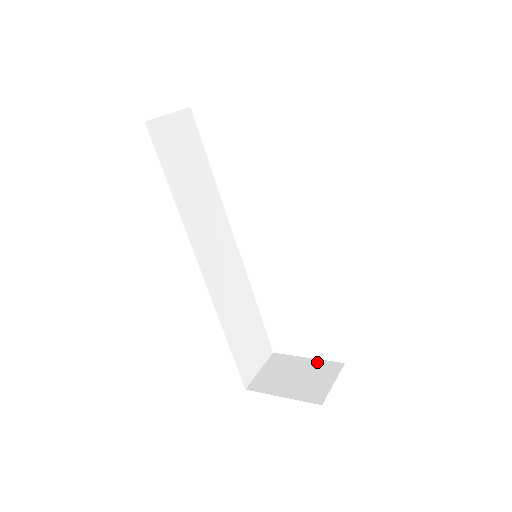
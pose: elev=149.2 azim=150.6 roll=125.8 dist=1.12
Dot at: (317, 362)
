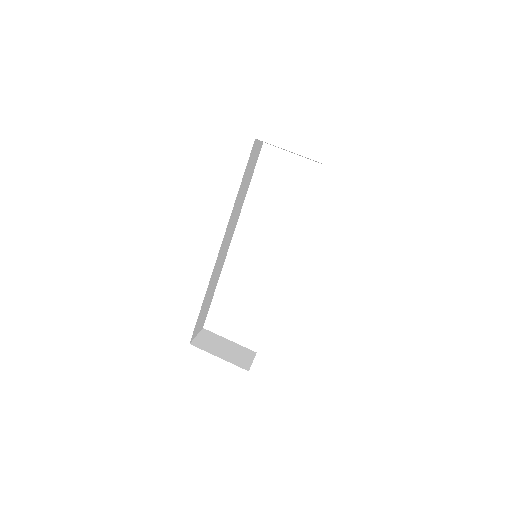
Dot at: (238, 345)
